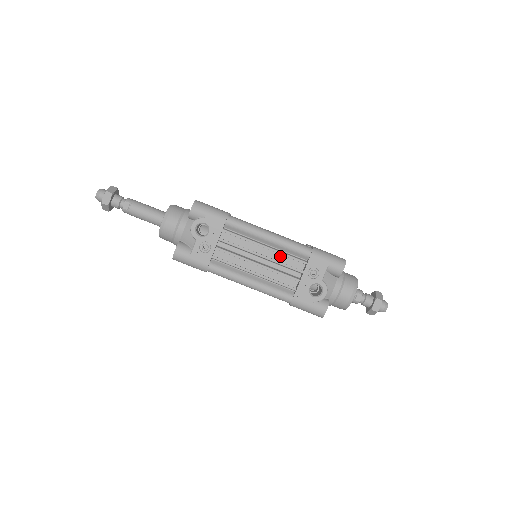
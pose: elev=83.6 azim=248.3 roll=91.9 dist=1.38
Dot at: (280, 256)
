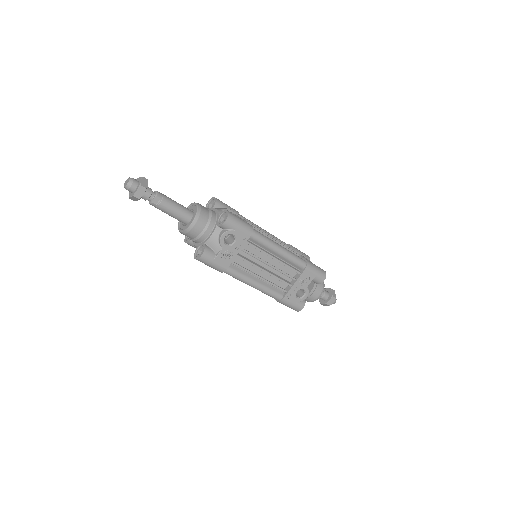
Dot at: (281, 265)
